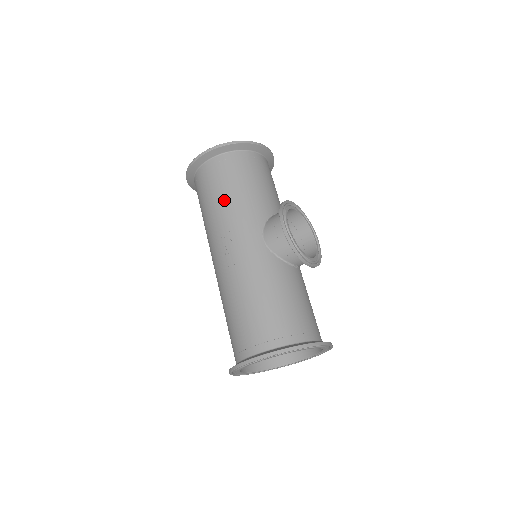
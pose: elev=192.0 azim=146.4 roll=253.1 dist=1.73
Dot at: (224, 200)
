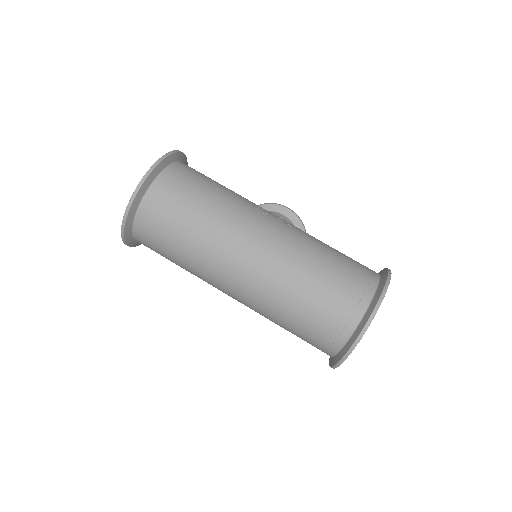
Dot at: (227, 189)
